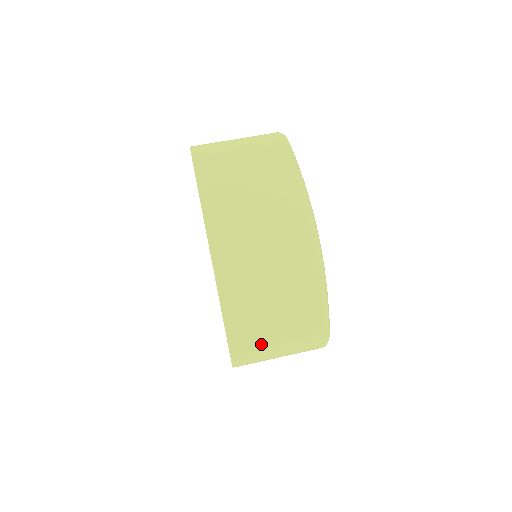
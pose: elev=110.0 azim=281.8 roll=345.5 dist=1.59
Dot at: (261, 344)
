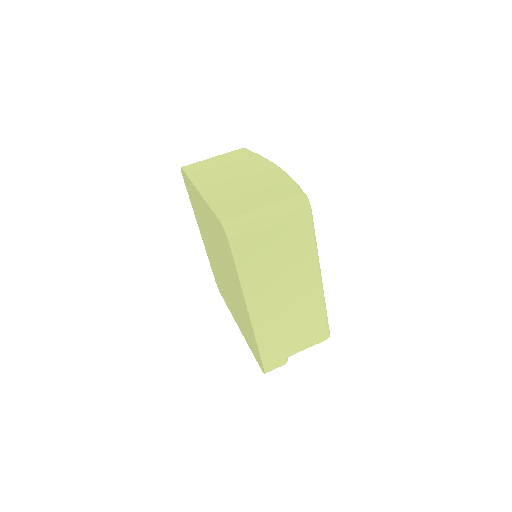
Dot at: (247, 212)
